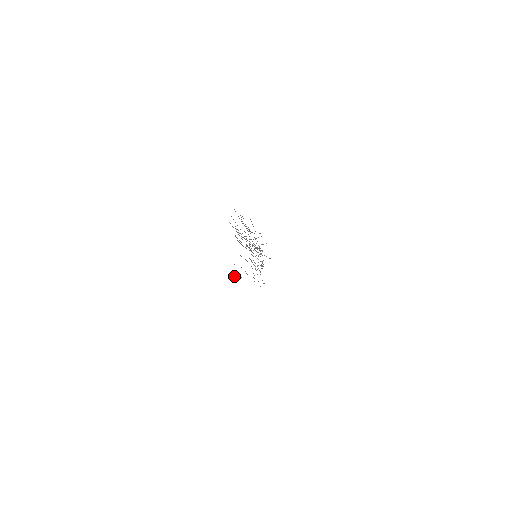
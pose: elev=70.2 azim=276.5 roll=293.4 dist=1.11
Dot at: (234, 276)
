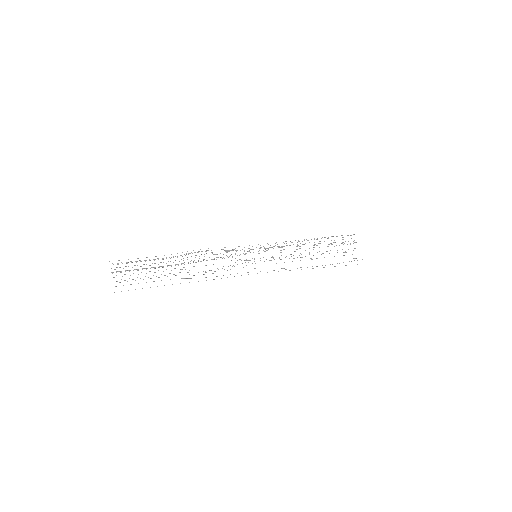
Dot at: (114, 292)
